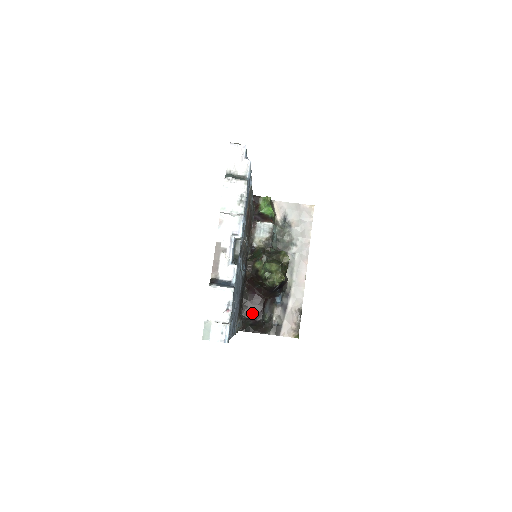
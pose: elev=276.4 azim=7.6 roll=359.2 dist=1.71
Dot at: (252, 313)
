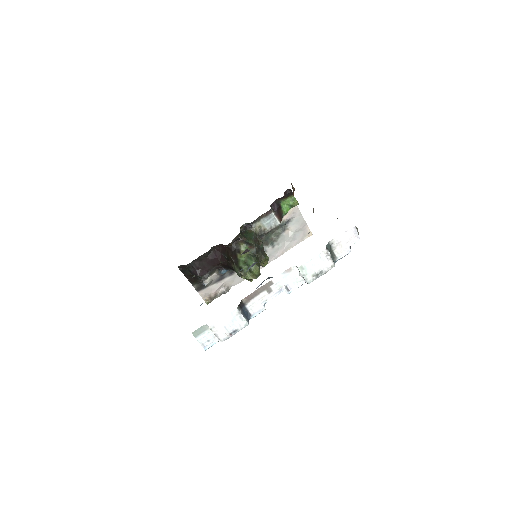
Dot at: (200, 267)
